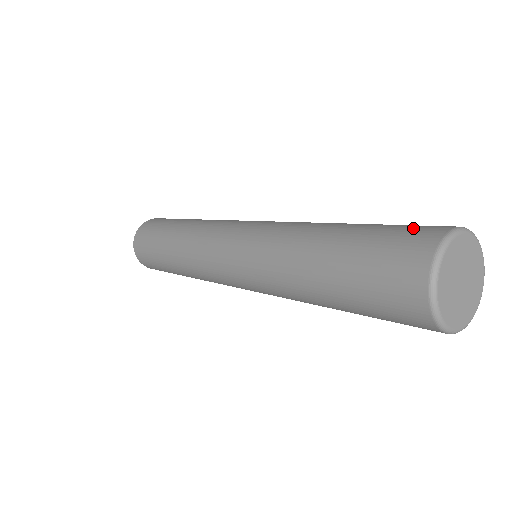
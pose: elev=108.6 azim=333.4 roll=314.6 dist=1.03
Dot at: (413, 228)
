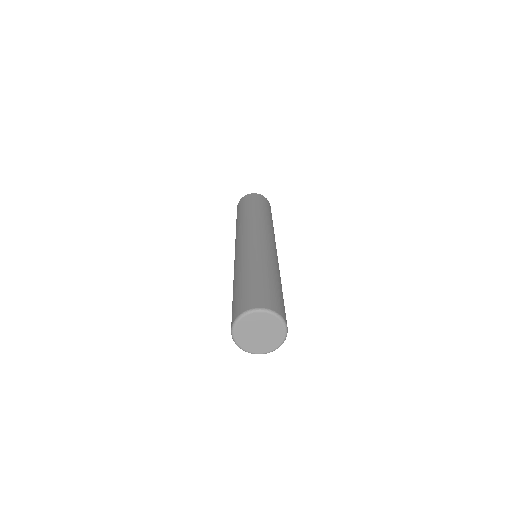
Dot at: (273, 299)
